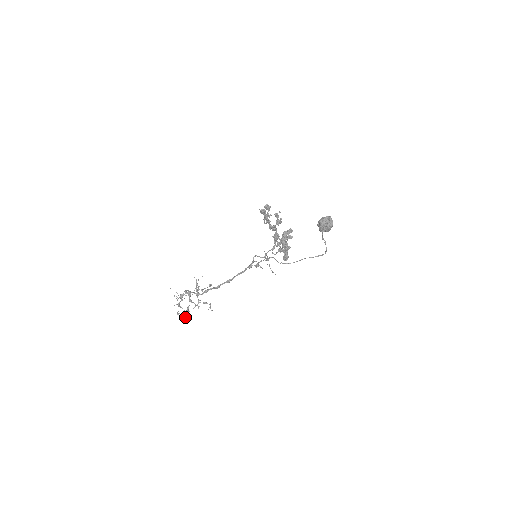
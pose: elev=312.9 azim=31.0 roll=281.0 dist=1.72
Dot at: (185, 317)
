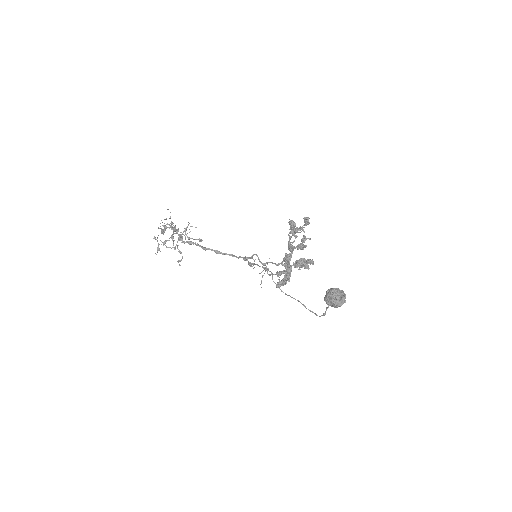
Dot at: (158, 246)
